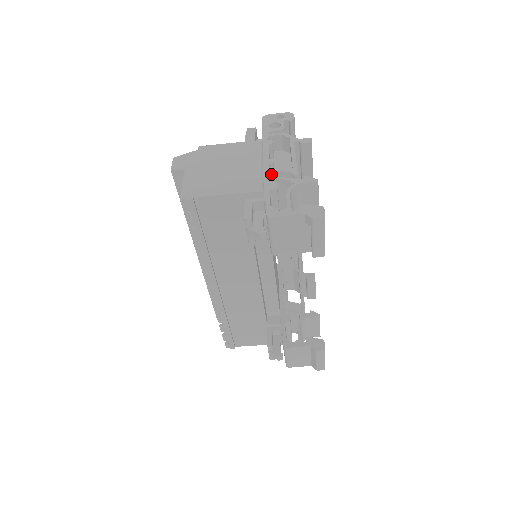
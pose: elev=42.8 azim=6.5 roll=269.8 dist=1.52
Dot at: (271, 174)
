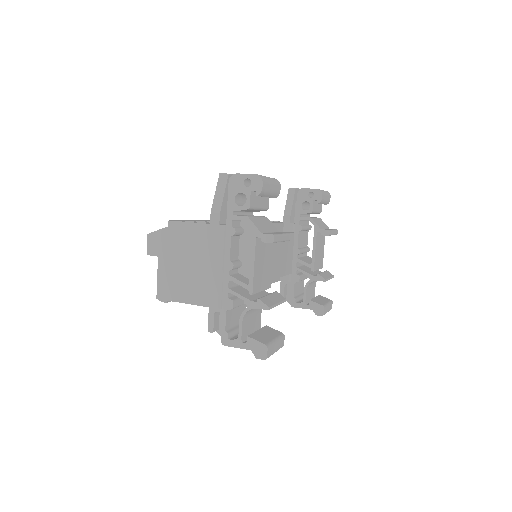
Dot at: (232, 280)
